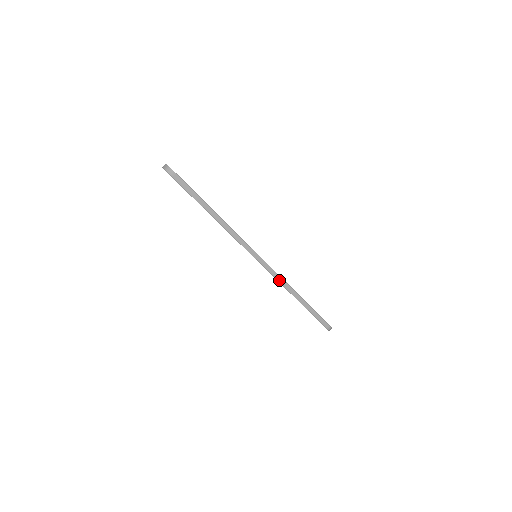
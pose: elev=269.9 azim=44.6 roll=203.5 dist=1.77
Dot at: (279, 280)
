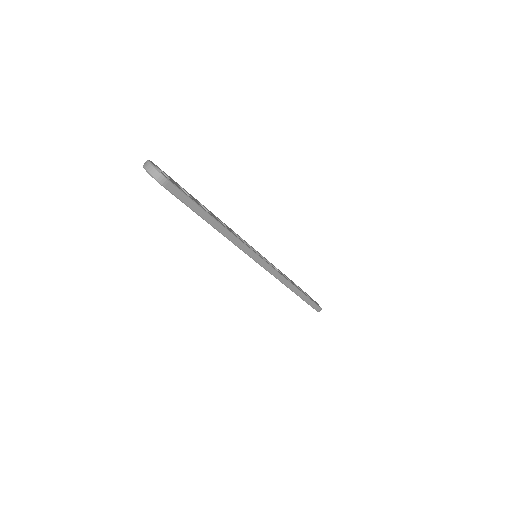
Dot at: (281, 280)
